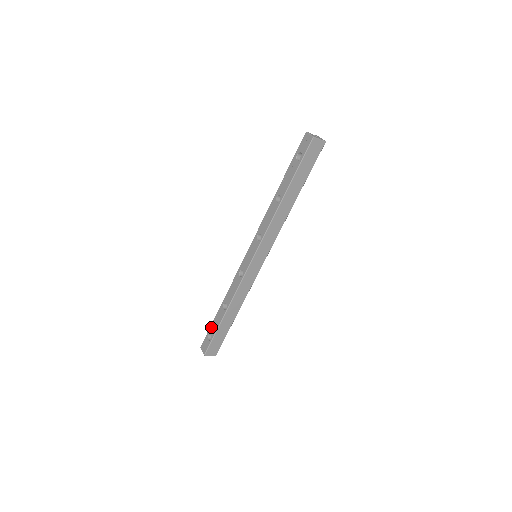
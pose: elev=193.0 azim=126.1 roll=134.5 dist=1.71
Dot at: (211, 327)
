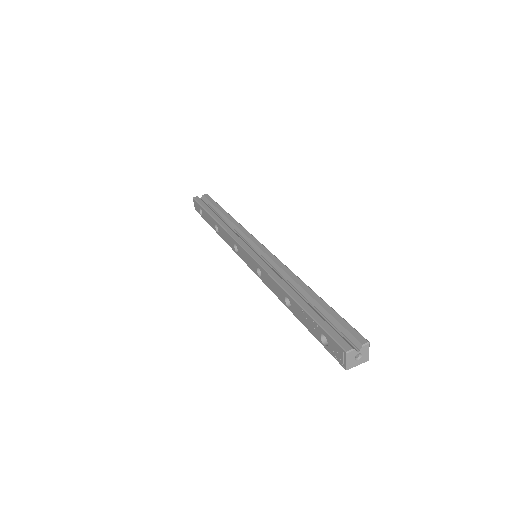
Dot at: (203, 211)
